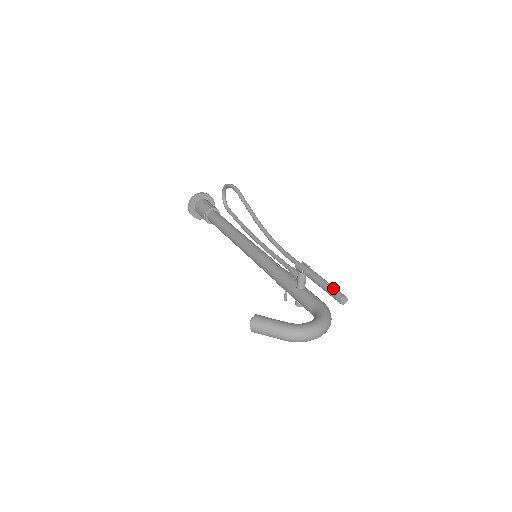
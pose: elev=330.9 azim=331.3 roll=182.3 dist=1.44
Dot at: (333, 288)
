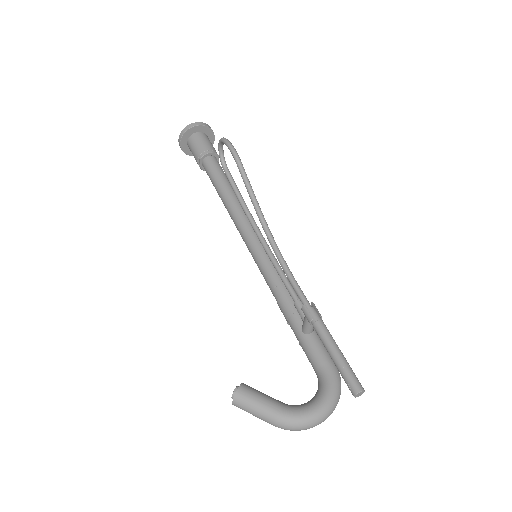
Dot at: (347, 370)
